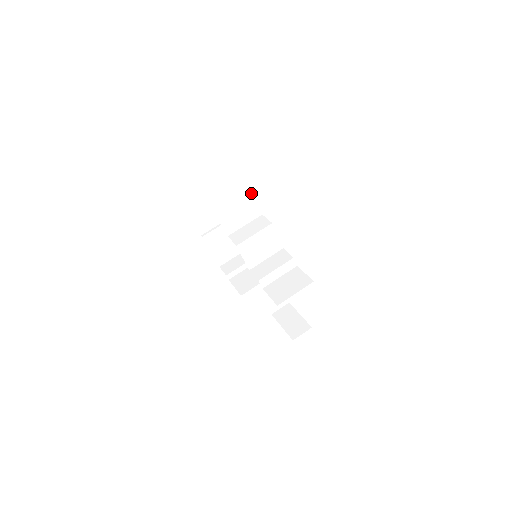
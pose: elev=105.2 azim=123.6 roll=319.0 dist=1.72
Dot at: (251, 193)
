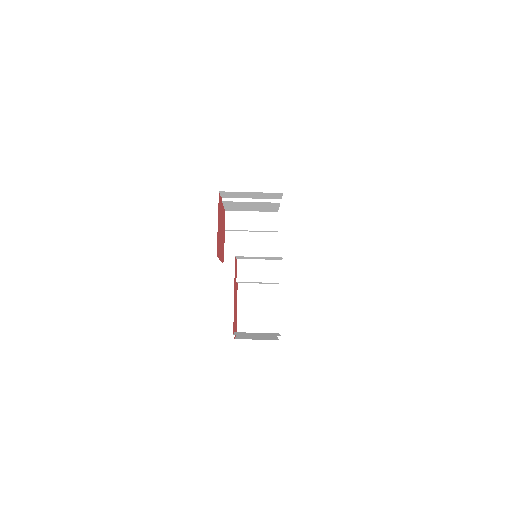
Dot at: (281, 258)
